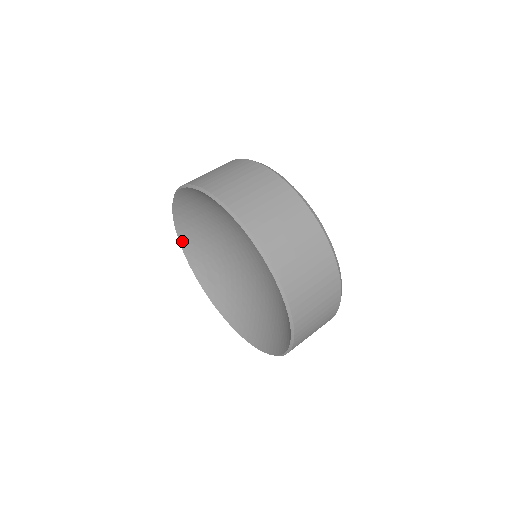
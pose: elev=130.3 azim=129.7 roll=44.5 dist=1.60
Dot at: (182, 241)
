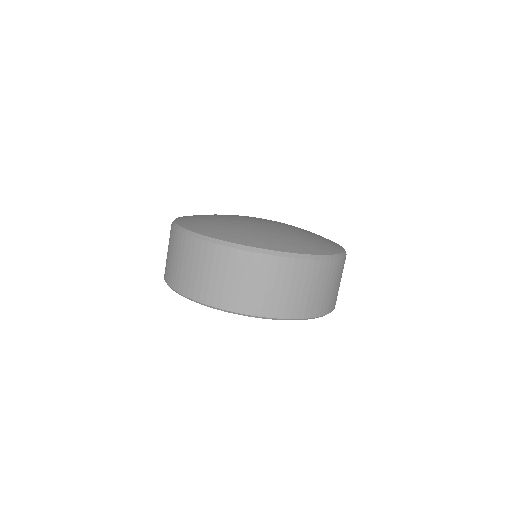
Dot at: occluded
